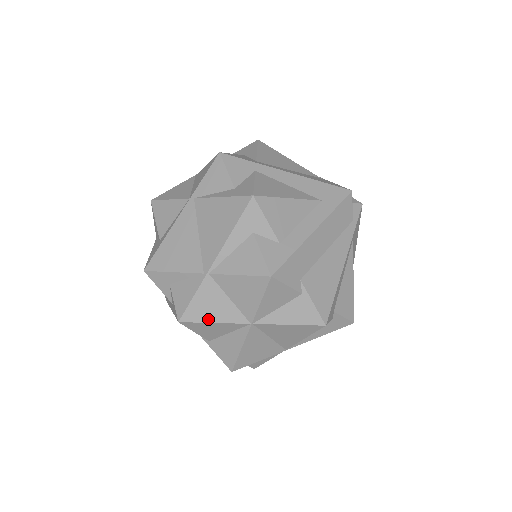
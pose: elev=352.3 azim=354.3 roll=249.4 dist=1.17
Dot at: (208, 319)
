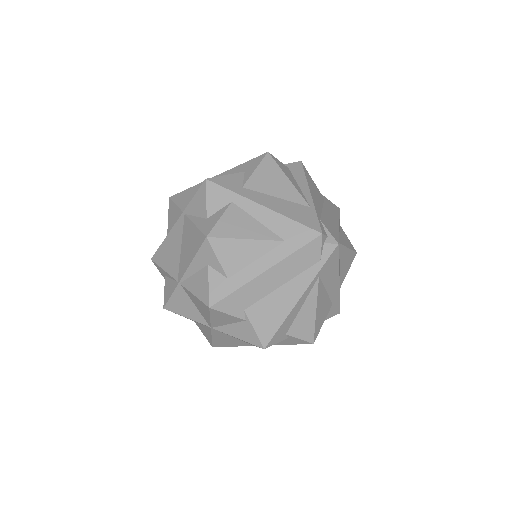
Dot at: (182, 313)
